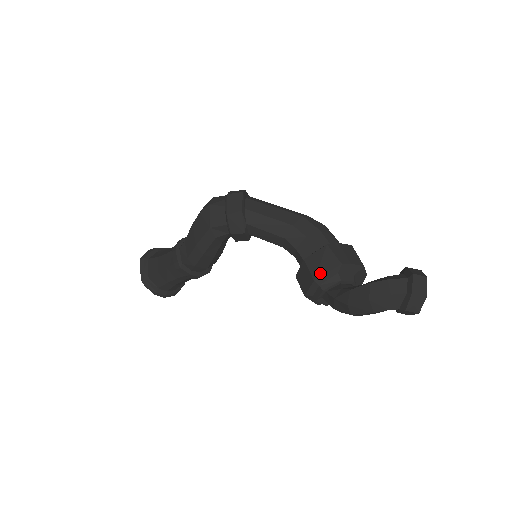
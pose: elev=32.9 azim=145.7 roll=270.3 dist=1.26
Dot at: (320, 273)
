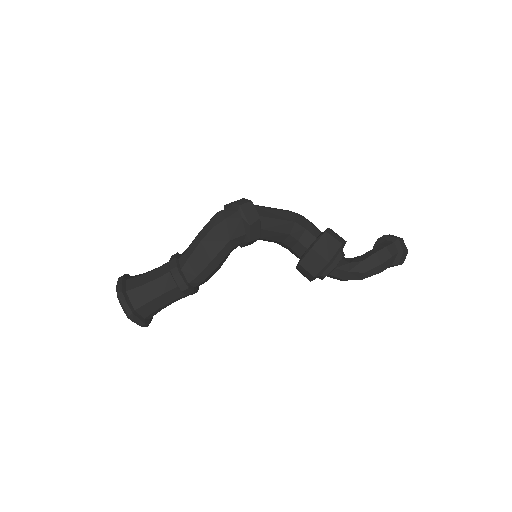
Dot at: (331, 255)
